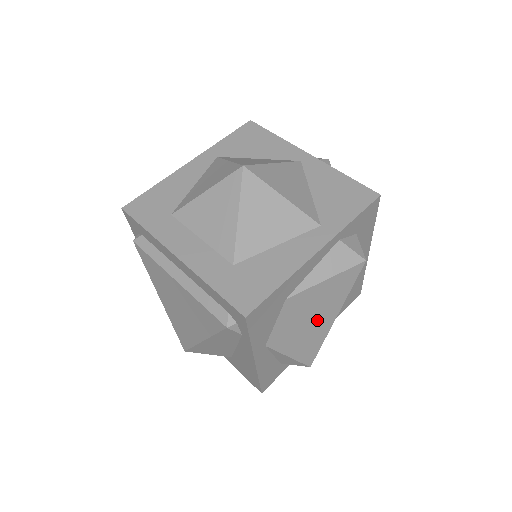
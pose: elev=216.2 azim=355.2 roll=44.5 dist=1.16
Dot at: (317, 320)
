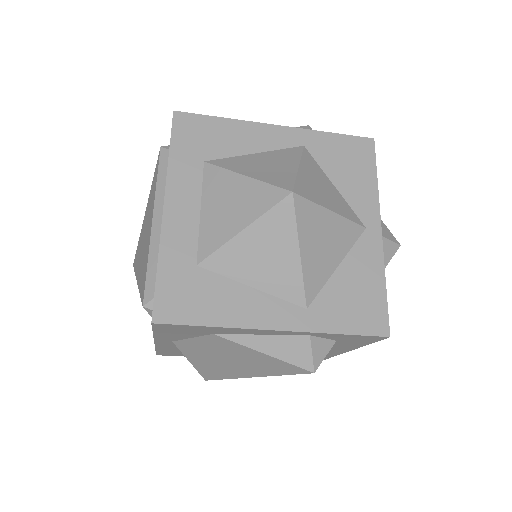
Dot at: (234, 365)
